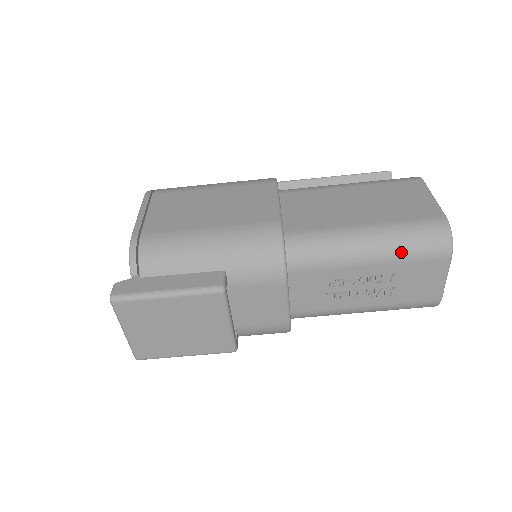
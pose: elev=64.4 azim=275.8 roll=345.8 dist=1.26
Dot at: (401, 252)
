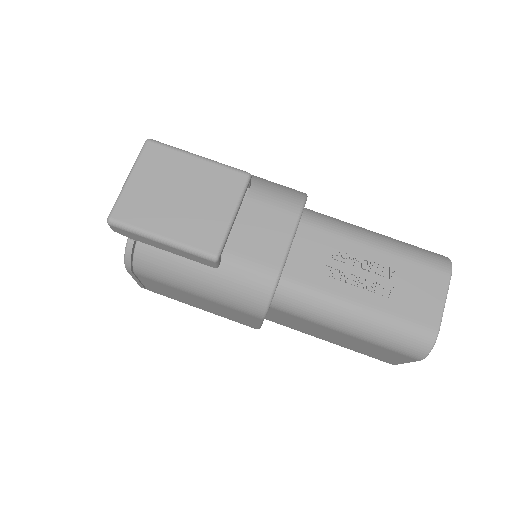
Dot at: (405, 250)
